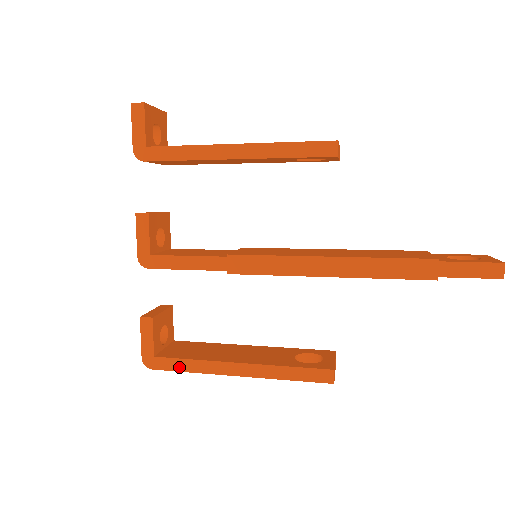
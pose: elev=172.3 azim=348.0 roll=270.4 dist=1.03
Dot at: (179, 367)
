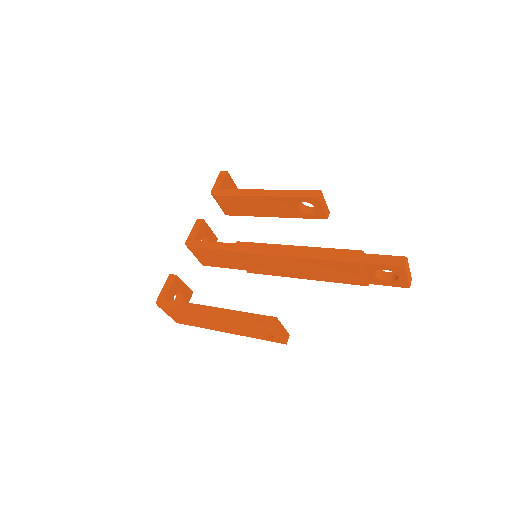
Dot at: (177, 307)
